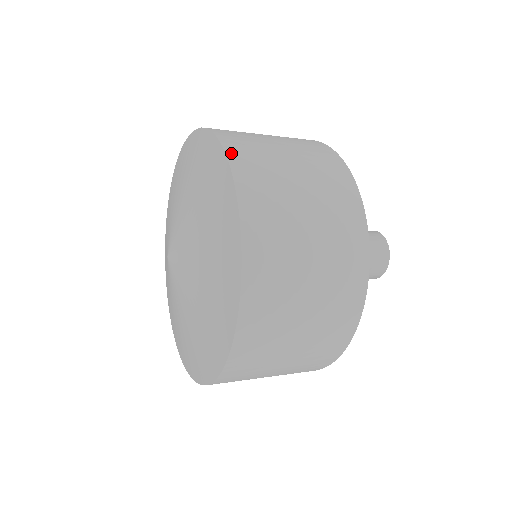
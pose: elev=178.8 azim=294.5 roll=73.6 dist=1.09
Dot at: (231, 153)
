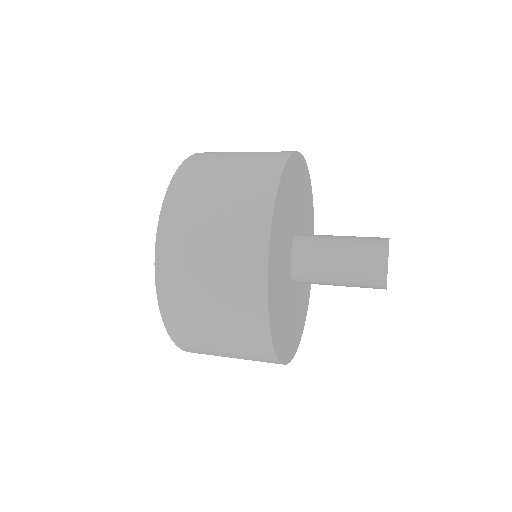
Dot at: (185, 165)
